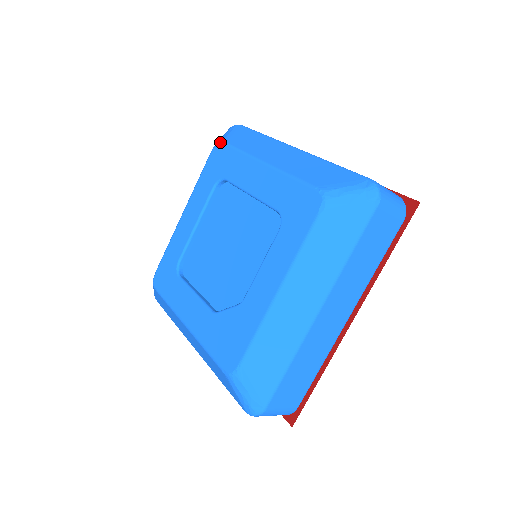
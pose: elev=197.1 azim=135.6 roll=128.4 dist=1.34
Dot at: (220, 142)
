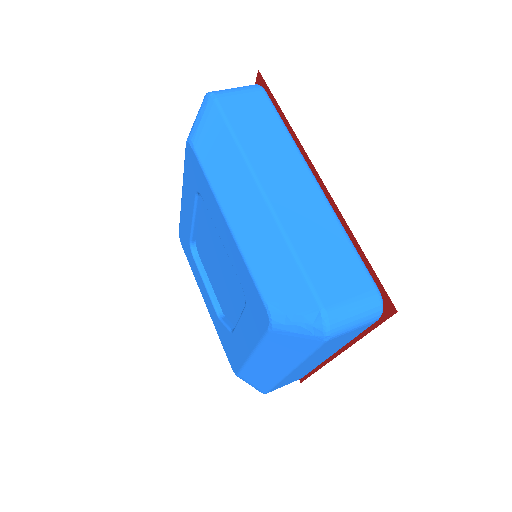
Dot at: (190, 142)
